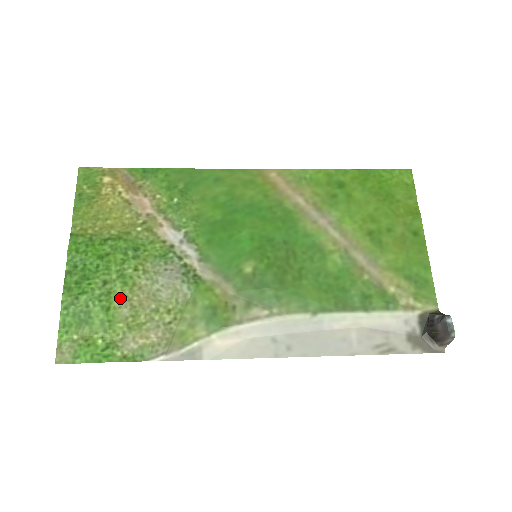
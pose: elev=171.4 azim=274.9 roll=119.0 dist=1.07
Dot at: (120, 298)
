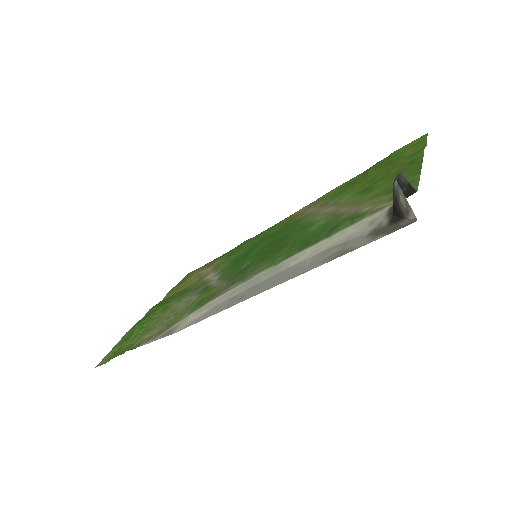
Dot at: (155, 319)
